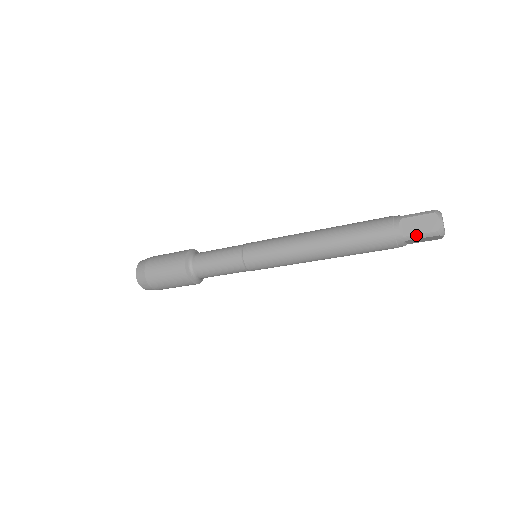
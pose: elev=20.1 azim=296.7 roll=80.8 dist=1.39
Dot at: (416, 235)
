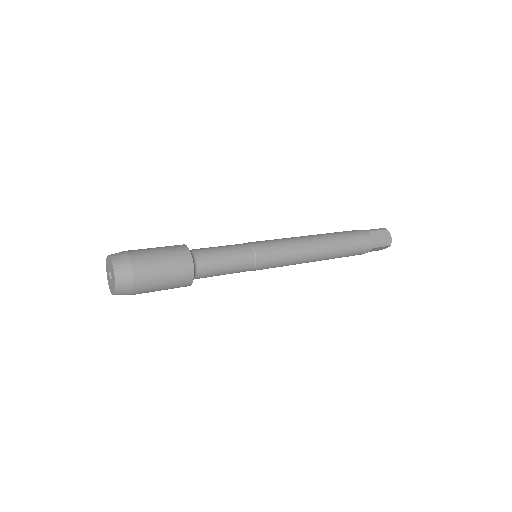
Dot at: occluded
